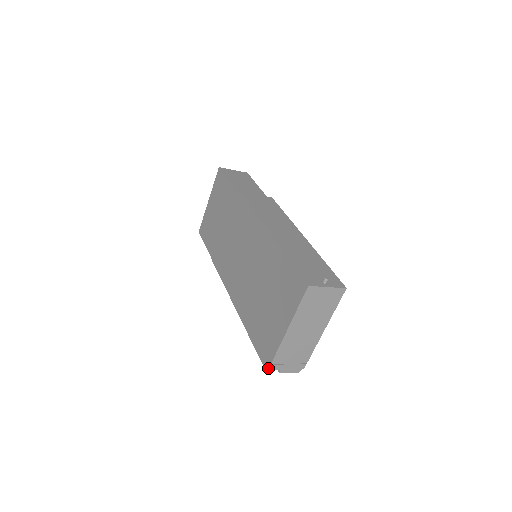
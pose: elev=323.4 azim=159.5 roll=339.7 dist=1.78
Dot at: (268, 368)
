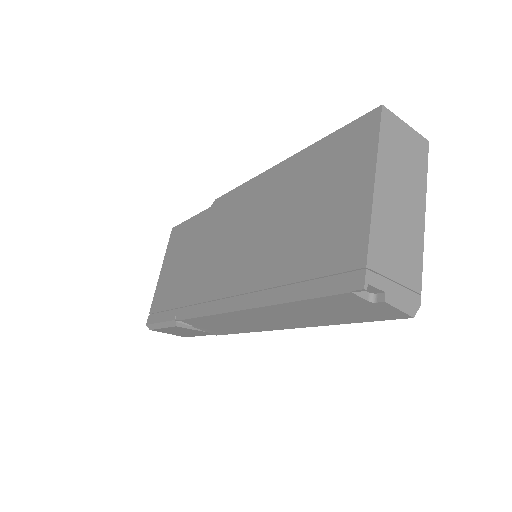
Dot at: (363, 278)
